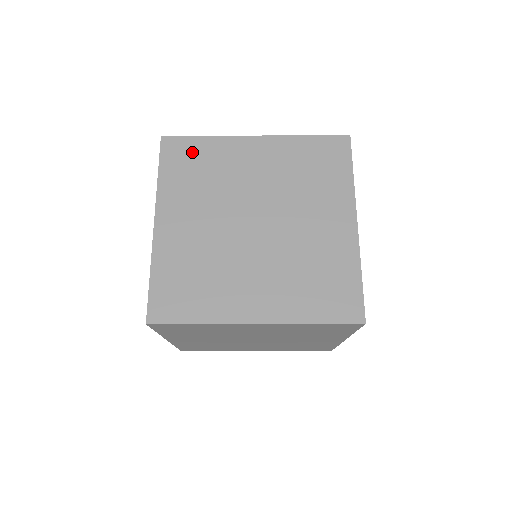
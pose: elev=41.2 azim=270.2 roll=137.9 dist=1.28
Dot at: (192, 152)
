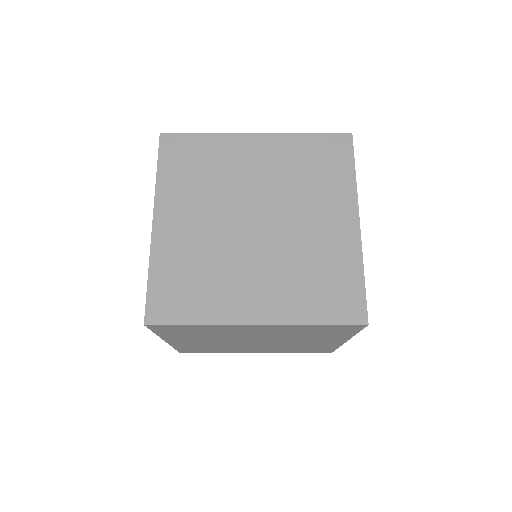
Dot at: (185, 329)
